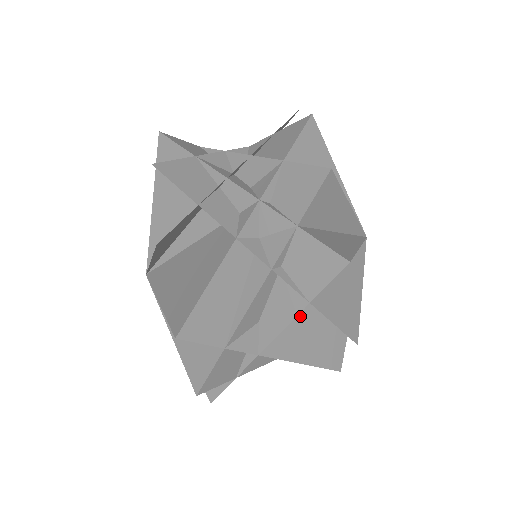
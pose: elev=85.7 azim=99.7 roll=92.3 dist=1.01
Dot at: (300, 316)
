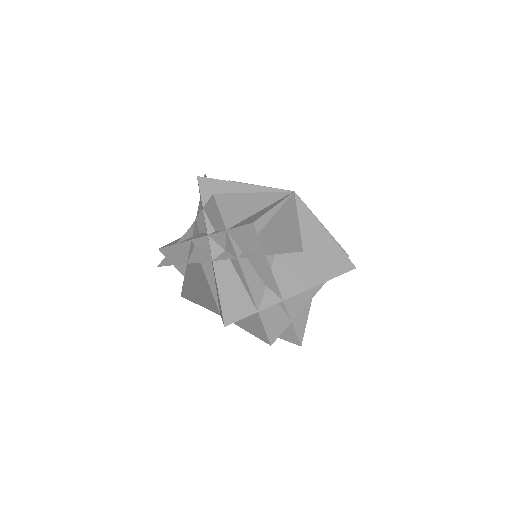
Dot at: (291, 263)
